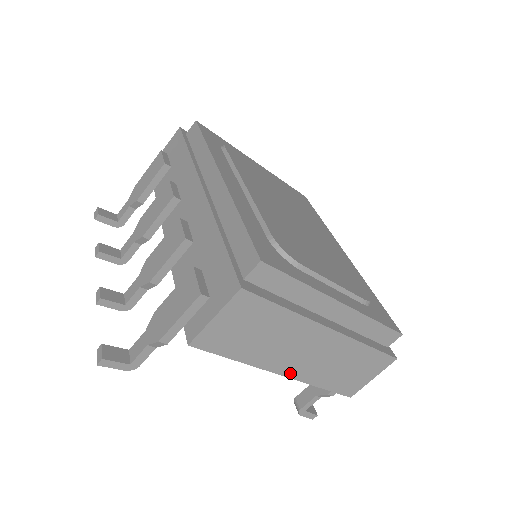
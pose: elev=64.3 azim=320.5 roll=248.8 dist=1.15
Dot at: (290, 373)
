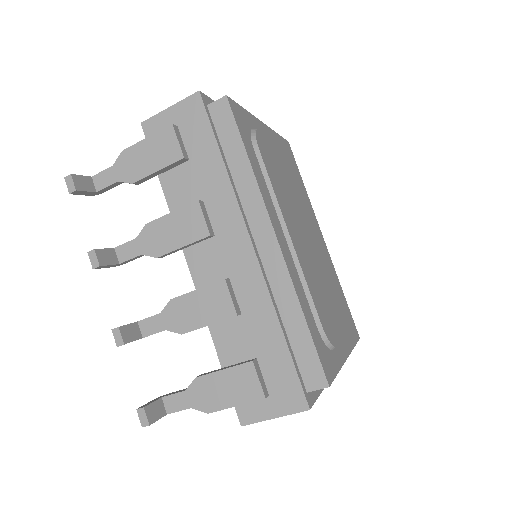
Dot at: occluded
